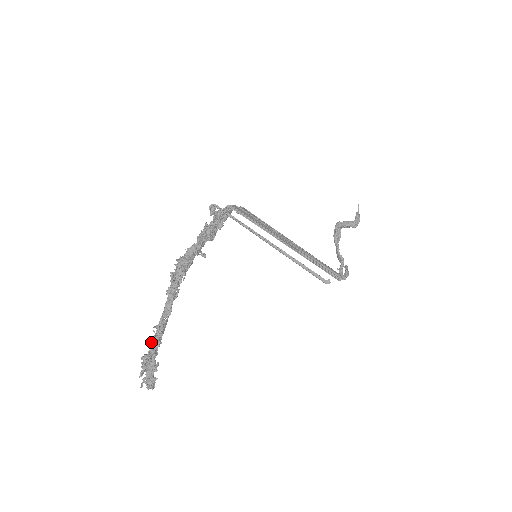
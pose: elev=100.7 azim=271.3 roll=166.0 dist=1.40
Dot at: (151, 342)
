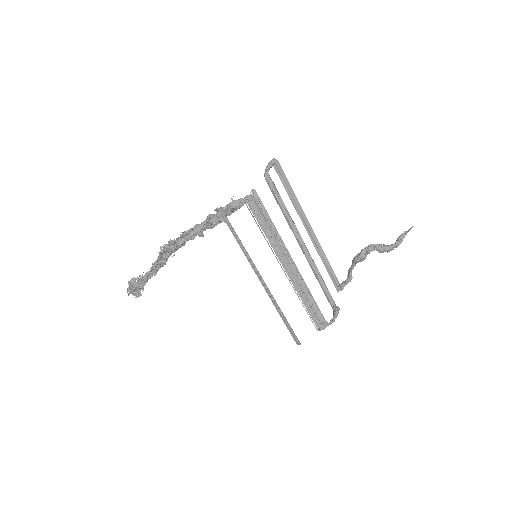
Dot at: (137, 279)
